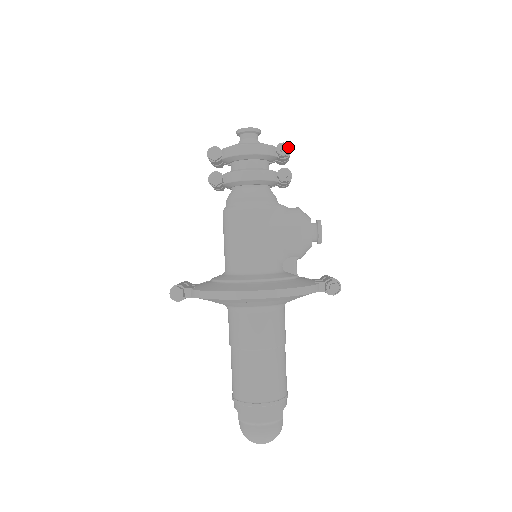
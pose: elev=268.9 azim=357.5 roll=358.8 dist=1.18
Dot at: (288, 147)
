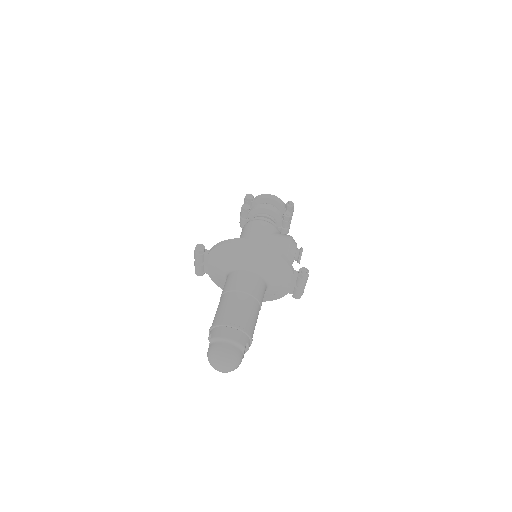
Dot at: (293, 204)
